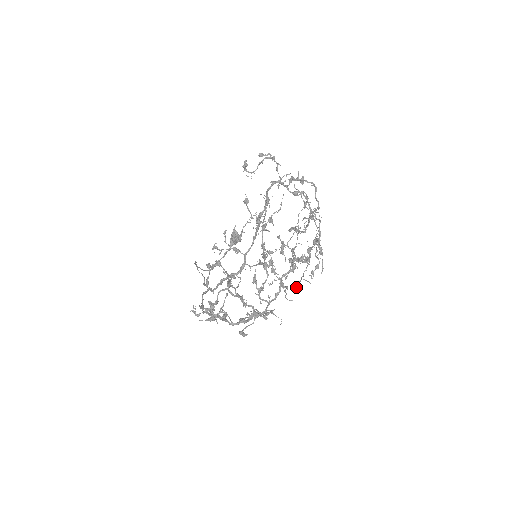
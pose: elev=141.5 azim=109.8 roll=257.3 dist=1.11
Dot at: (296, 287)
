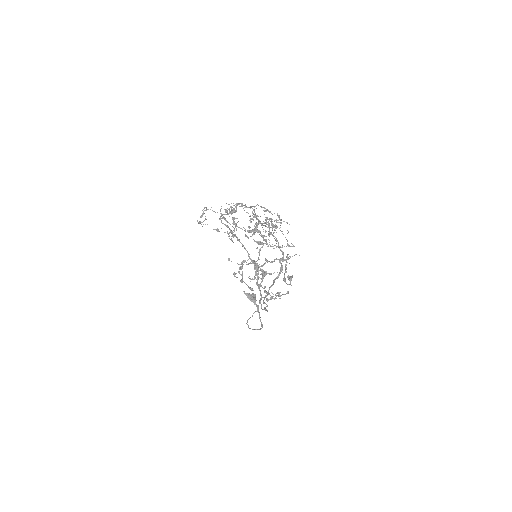
Dot at: occluded
